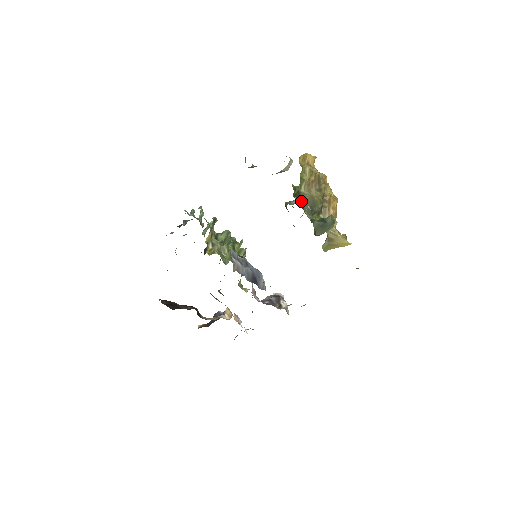
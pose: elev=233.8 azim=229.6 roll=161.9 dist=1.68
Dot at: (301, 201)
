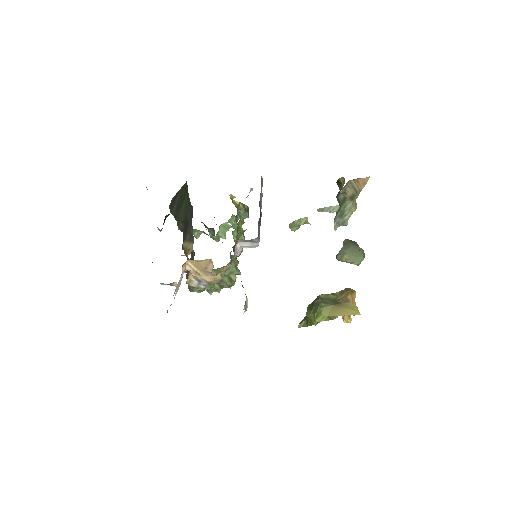
Dot at: occluded
